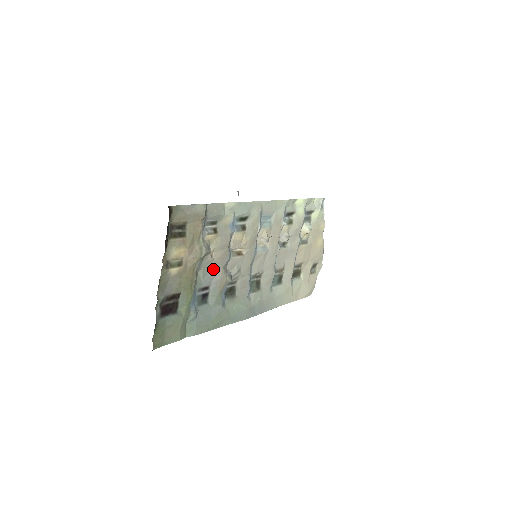
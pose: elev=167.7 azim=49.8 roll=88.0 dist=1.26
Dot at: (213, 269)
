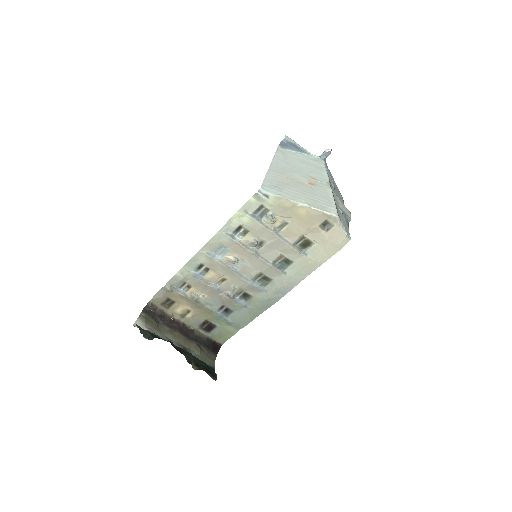
Dot at: (214, 298)
